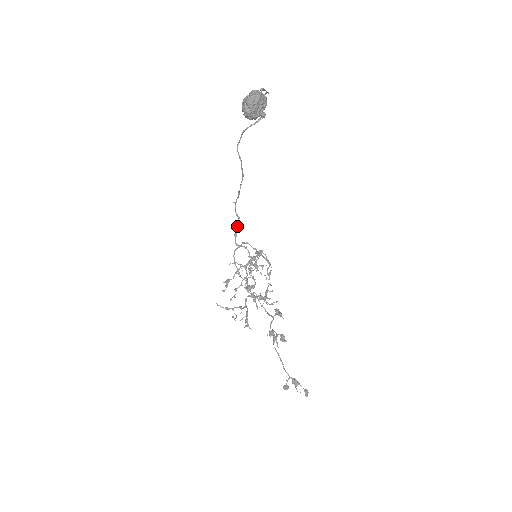
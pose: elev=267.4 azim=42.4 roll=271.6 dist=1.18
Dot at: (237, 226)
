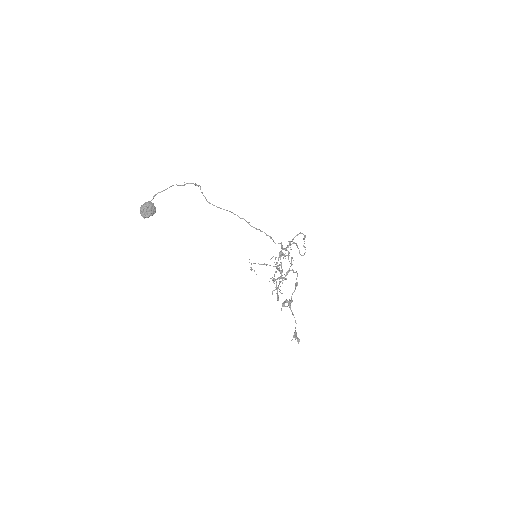
Dot at: occluded
